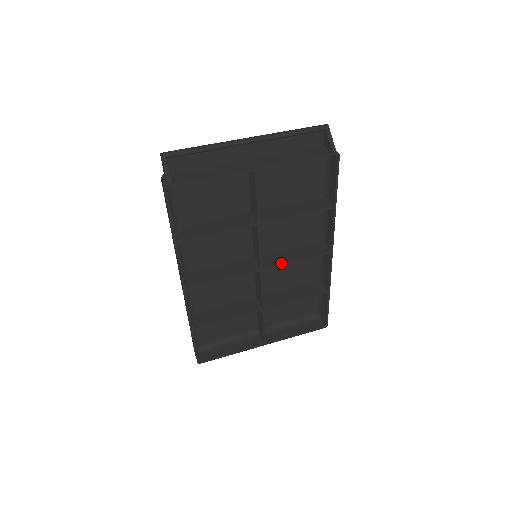
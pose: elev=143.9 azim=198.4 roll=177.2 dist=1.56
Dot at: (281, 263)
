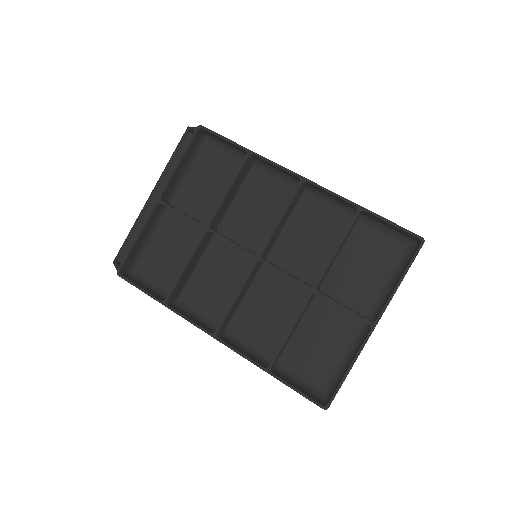
Dot at: (270, 235)
